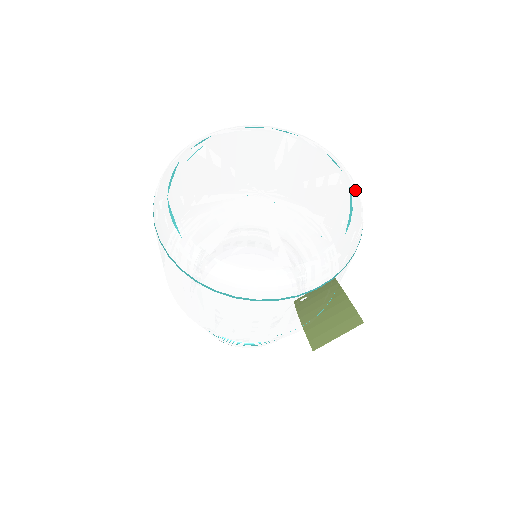
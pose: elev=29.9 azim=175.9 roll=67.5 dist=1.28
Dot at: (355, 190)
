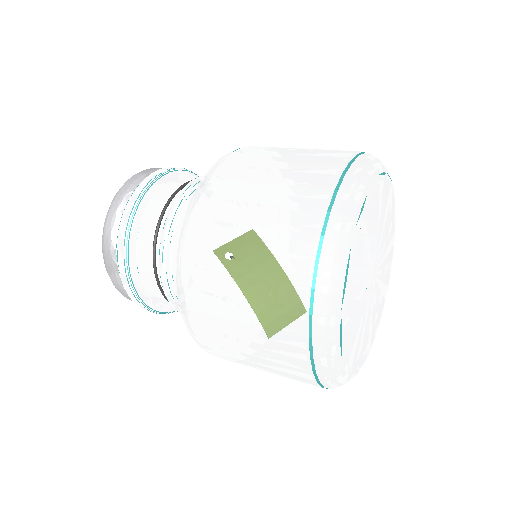
Dot at: occluded
